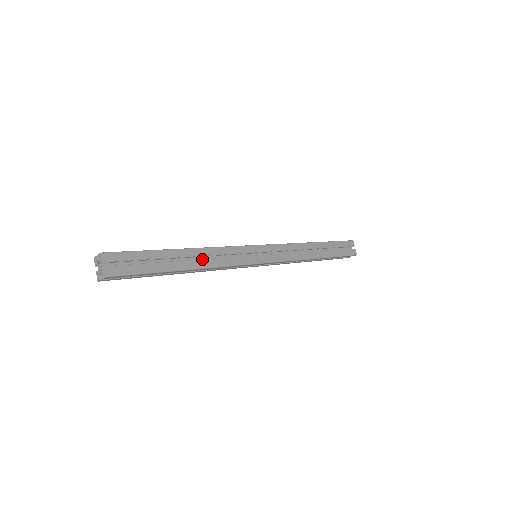
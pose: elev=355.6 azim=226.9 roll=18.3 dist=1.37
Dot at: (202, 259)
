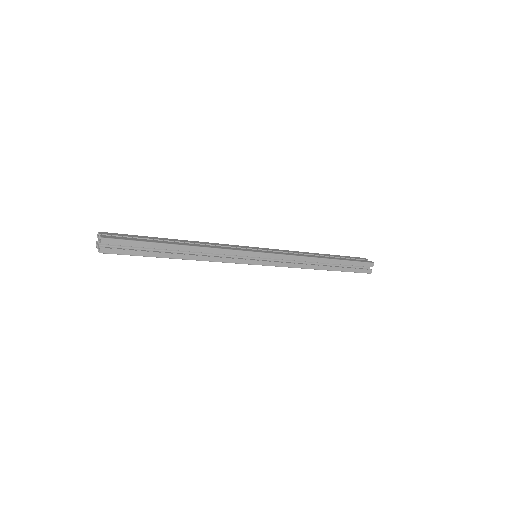
Dot at: occluded
